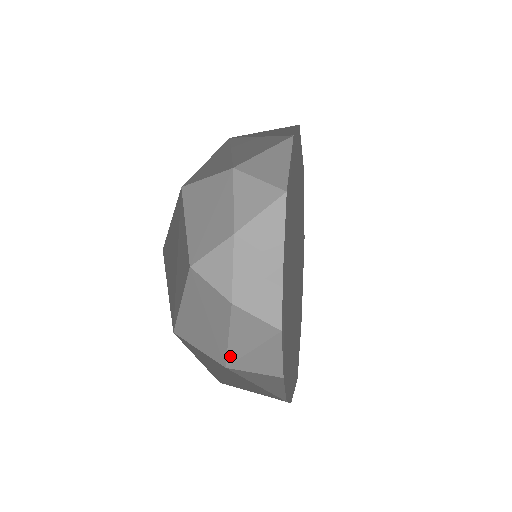
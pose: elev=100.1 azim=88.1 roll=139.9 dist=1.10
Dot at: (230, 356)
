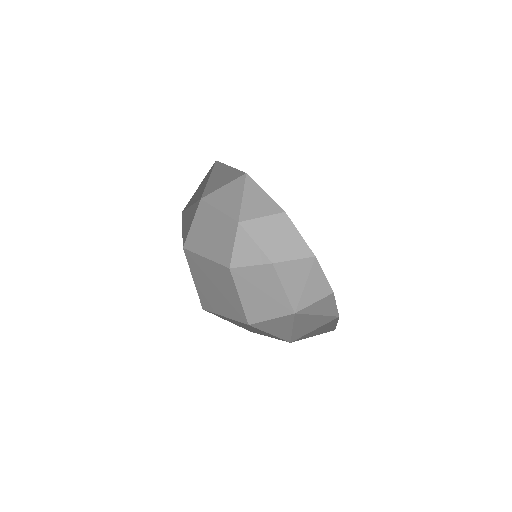
Dot at: (293, 303)
